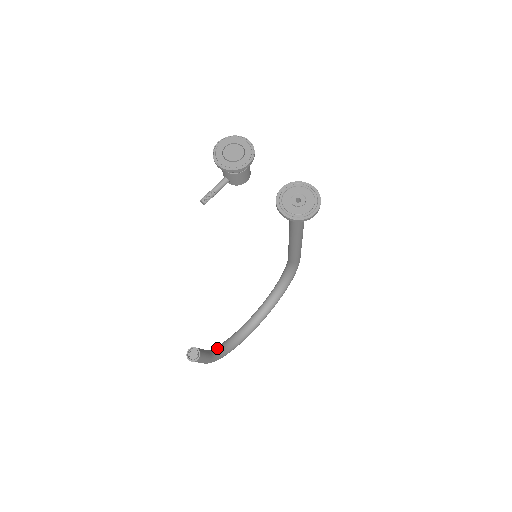
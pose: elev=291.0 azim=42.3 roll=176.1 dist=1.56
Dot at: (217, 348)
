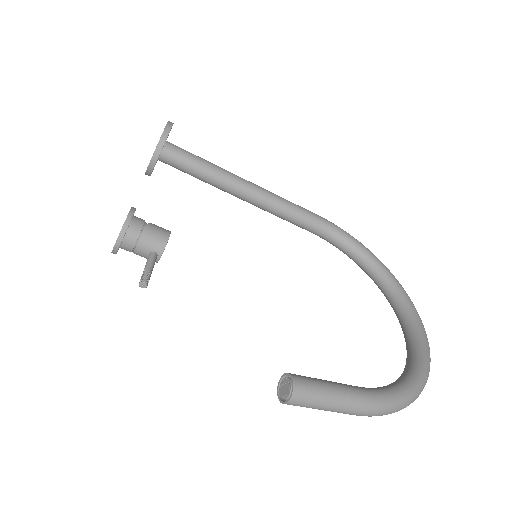
Dot at: occluded
